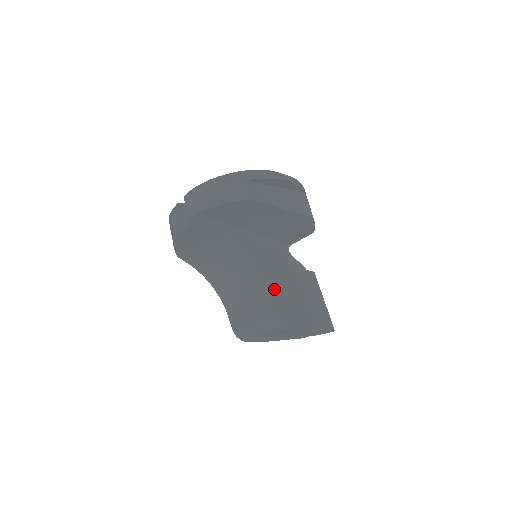
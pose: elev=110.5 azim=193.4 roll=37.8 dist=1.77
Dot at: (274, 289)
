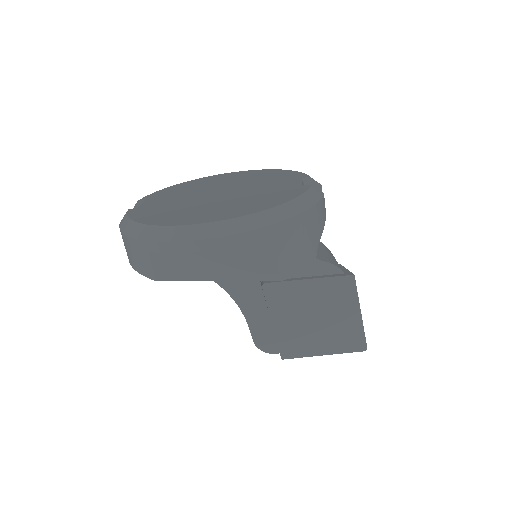
Dot at: (261, 316)
